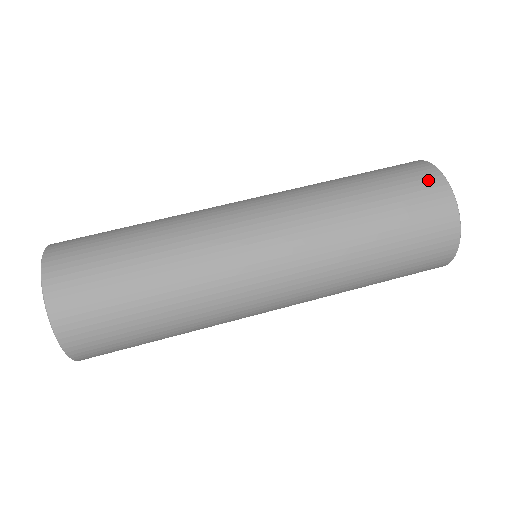
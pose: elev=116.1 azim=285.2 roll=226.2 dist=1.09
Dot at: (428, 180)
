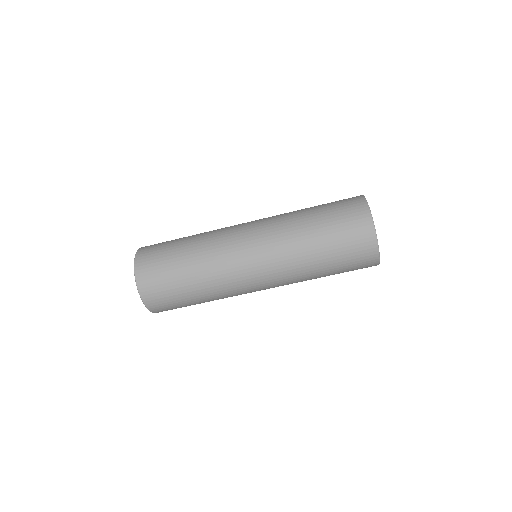
Dot at: (358, 210)
